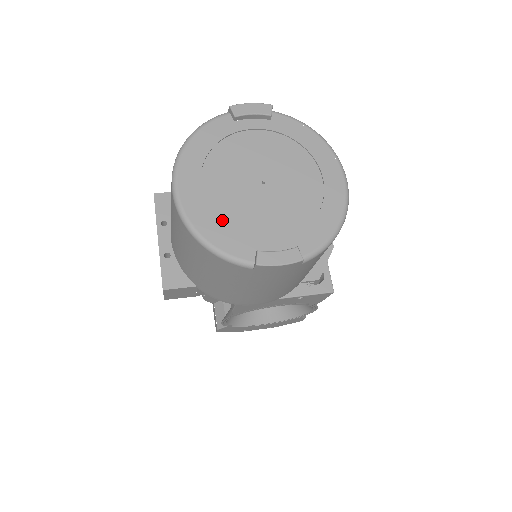
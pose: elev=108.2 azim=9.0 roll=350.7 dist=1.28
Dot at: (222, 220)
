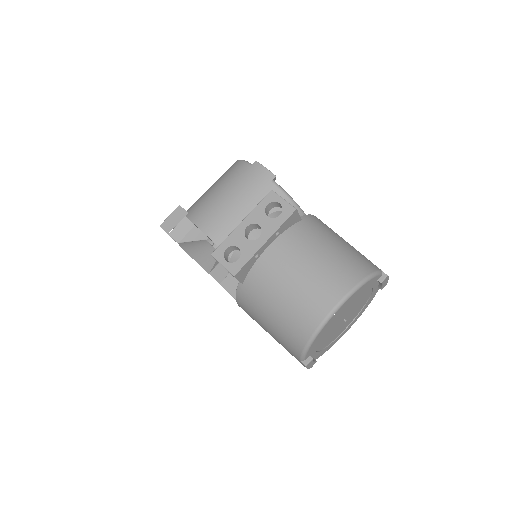
Dot at: (324, 333)
